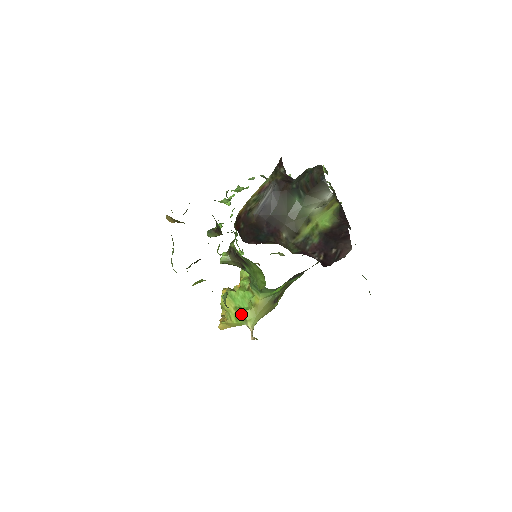
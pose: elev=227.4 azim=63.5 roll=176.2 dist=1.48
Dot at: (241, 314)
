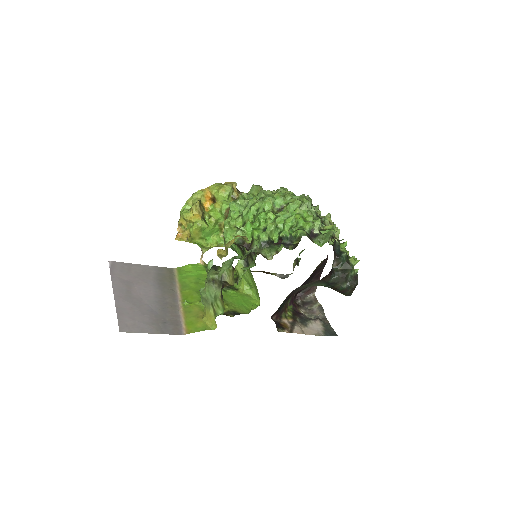
Dot at: (203, 245)
